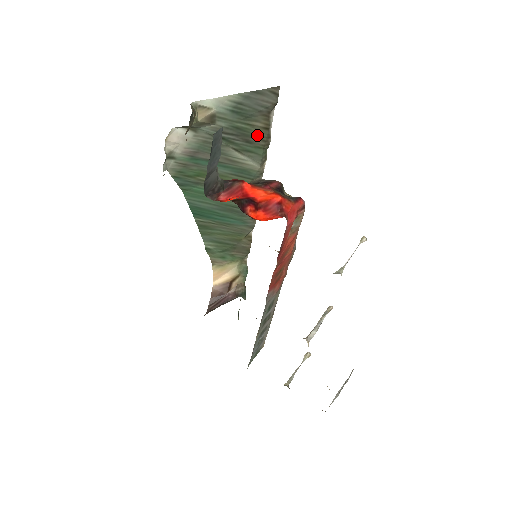
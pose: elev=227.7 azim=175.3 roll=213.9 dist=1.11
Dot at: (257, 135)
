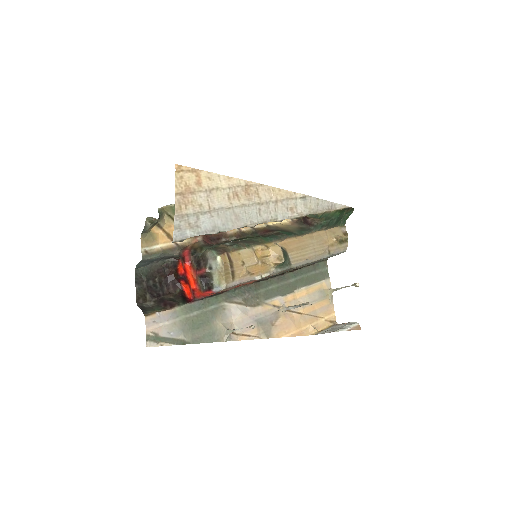
Dot at: occluded
